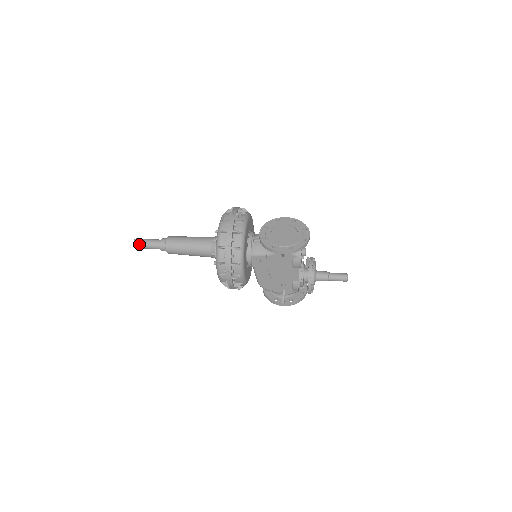
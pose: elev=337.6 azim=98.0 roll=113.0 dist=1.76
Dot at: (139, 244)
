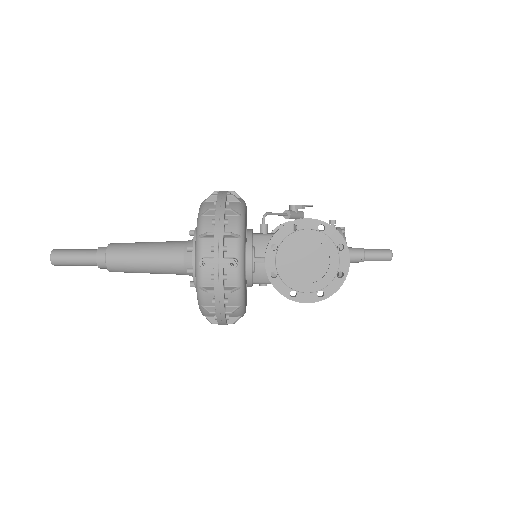
Dot at: (61, 264)
